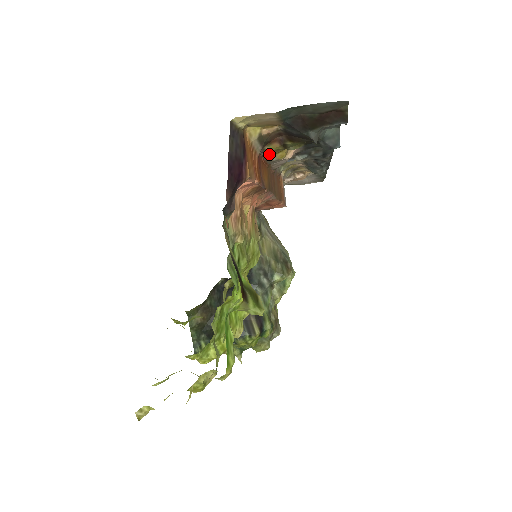
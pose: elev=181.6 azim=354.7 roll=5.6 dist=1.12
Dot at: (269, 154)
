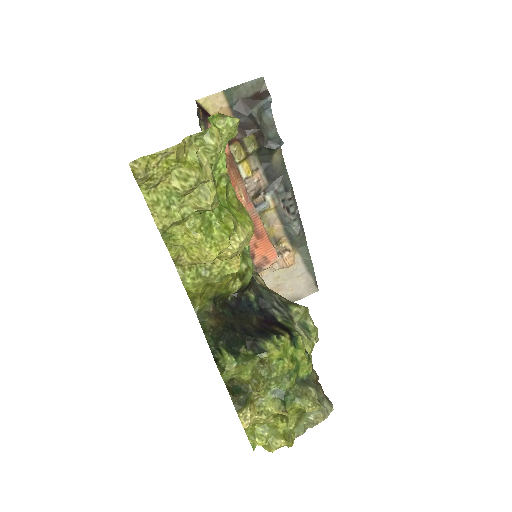
Dot at: (236, 161)
